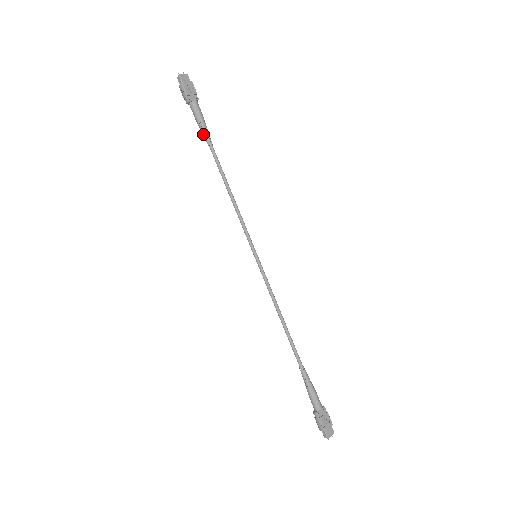
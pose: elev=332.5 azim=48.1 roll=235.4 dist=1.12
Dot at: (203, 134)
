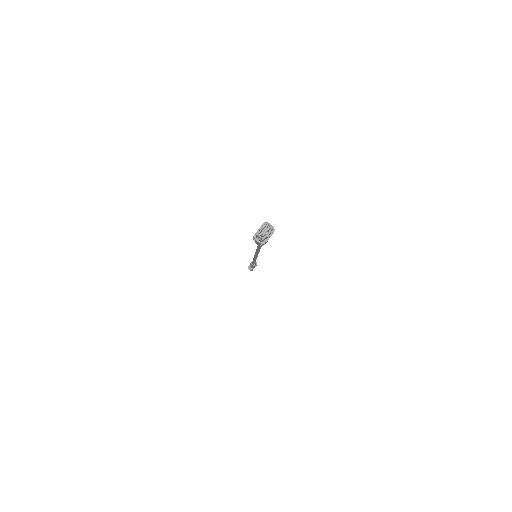
Dot at: occluded
